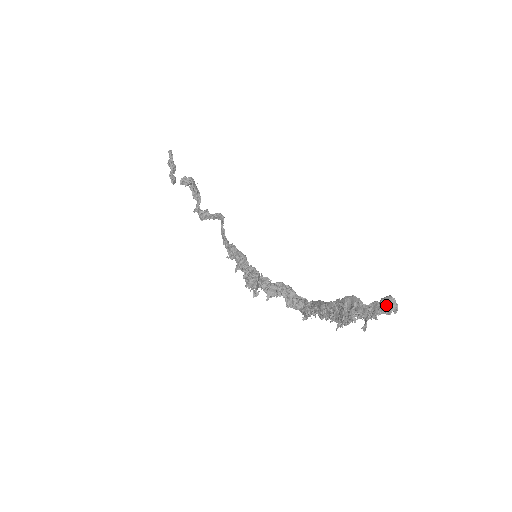
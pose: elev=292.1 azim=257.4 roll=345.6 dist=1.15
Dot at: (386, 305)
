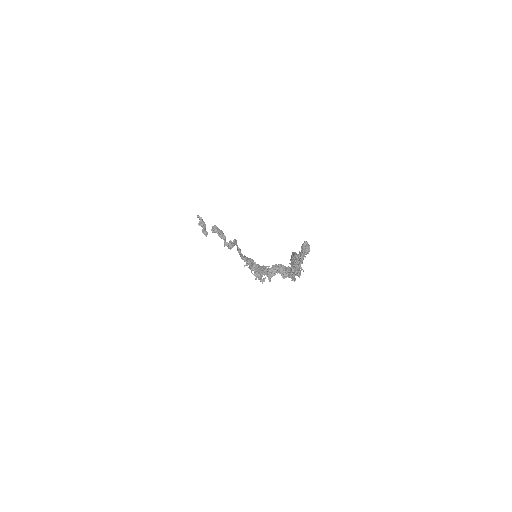
Dot at: (303, 249)
